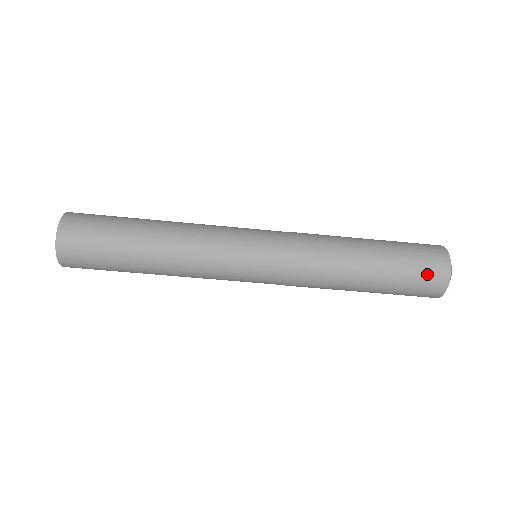
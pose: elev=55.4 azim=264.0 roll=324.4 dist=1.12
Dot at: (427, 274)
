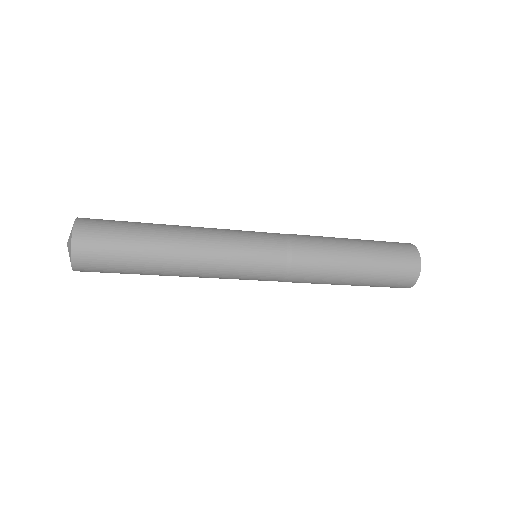
Dot at: (397, 282)
